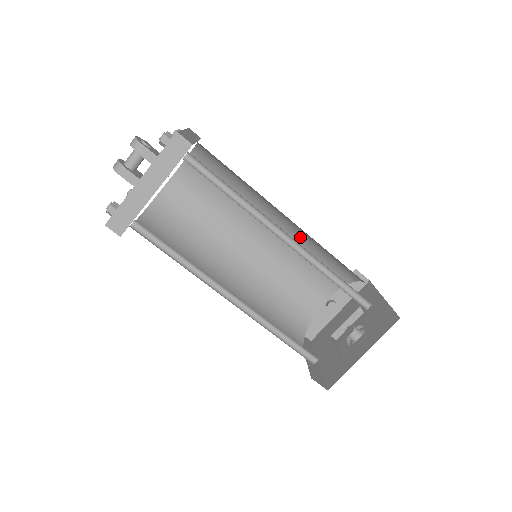
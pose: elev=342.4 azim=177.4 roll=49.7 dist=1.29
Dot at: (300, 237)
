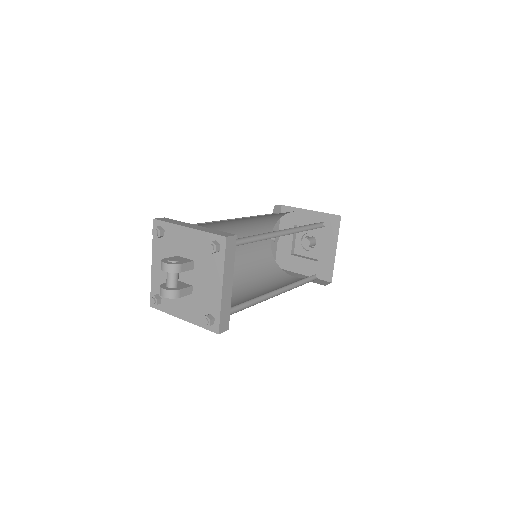
Dot at: (253, 219)
